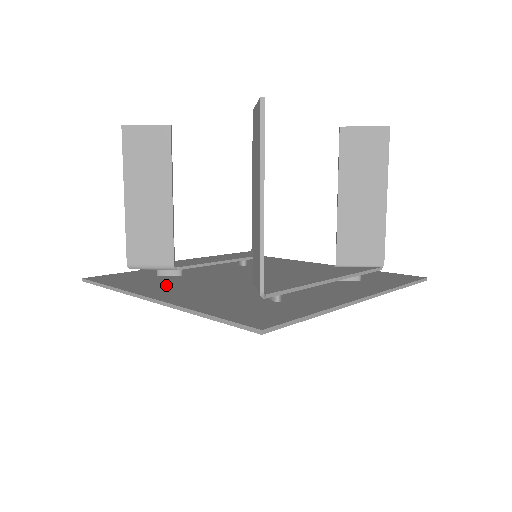
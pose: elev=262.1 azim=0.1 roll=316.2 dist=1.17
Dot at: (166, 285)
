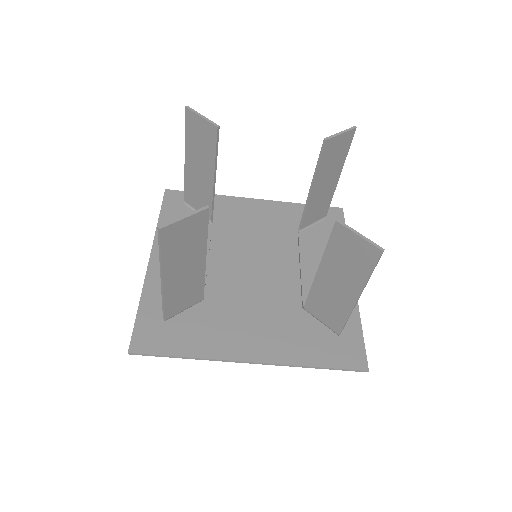
Dot at: (221, 327)
